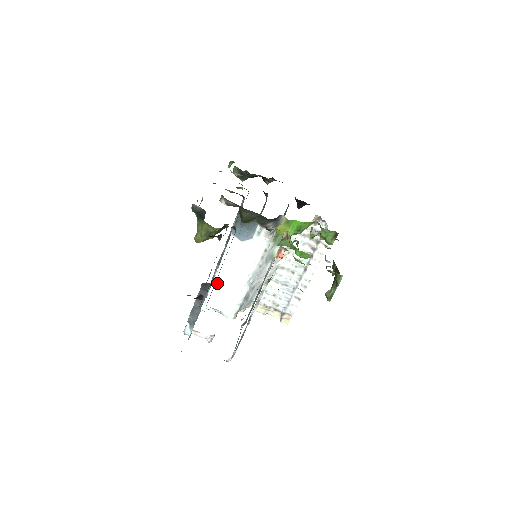
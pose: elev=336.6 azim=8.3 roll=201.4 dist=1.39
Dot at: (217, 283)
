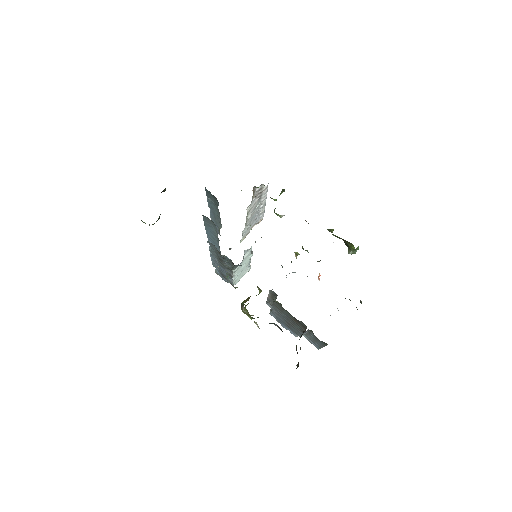
Dot at: (236, 279)
